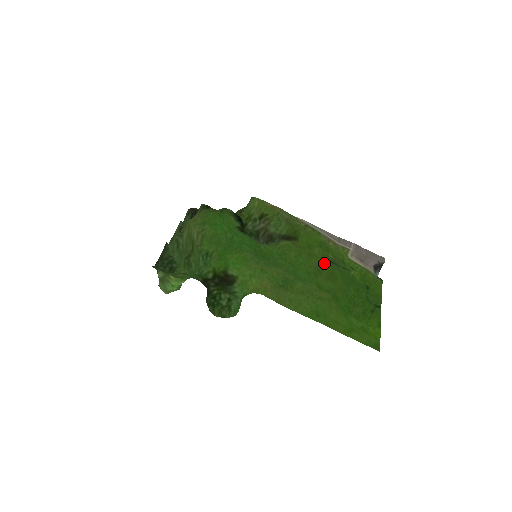
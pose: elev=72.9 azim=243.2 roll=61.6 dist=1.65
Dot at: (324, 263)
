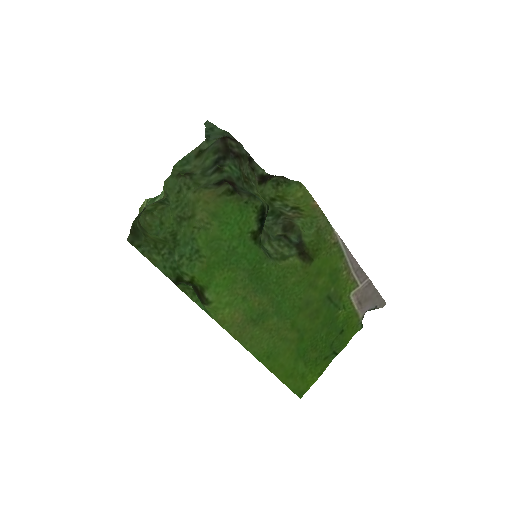
Dot at: (319, 297)
